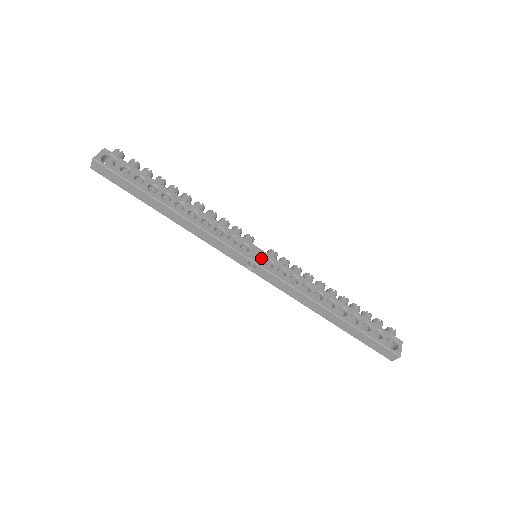
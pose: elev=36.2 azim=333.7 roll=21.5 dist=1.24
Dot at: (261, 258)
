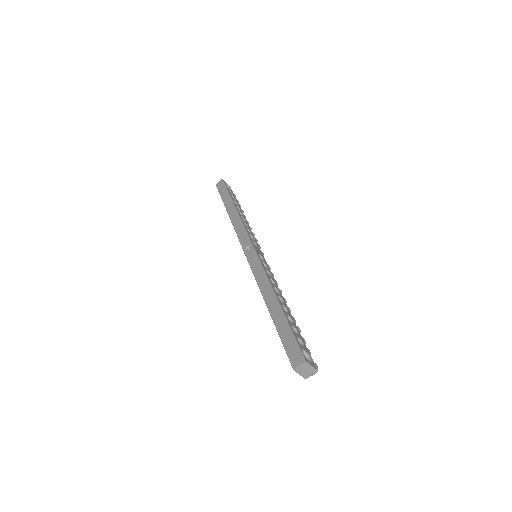
Dot at: (259, 252)
